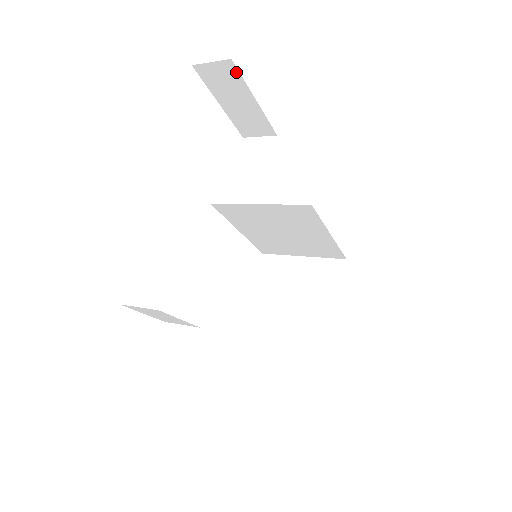
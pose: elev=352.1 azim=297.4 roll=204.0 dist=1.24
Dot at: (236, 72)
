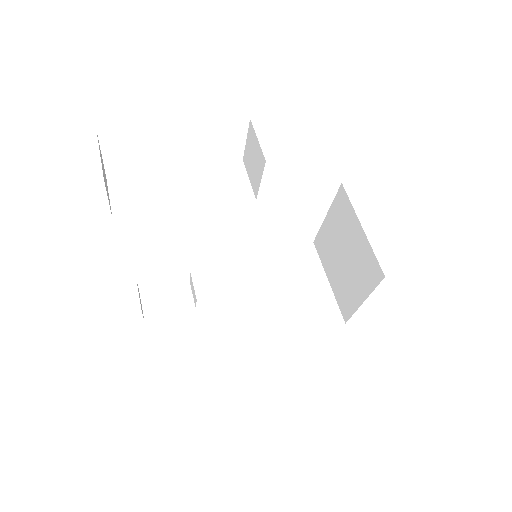
Dot at: occluded
